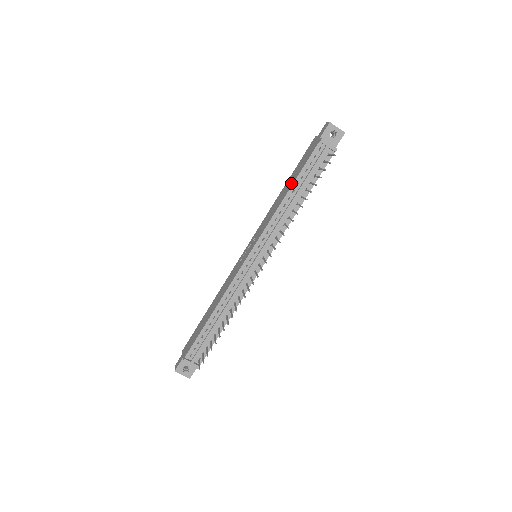
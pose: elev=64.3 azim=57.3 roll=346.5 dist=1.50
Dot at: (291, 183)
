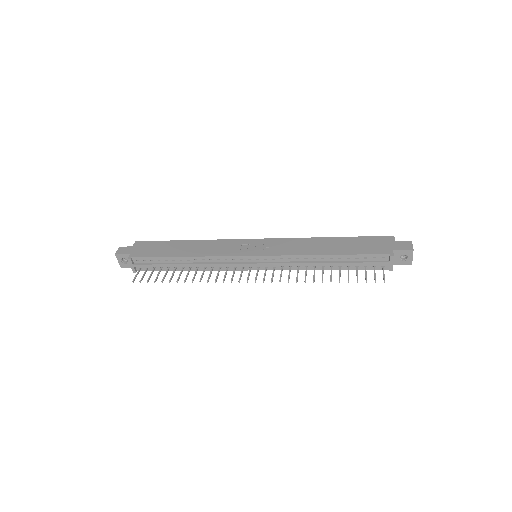
Dot at: (337, 250)
